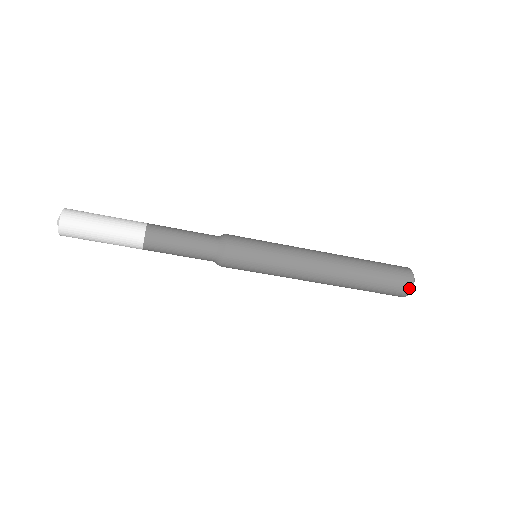
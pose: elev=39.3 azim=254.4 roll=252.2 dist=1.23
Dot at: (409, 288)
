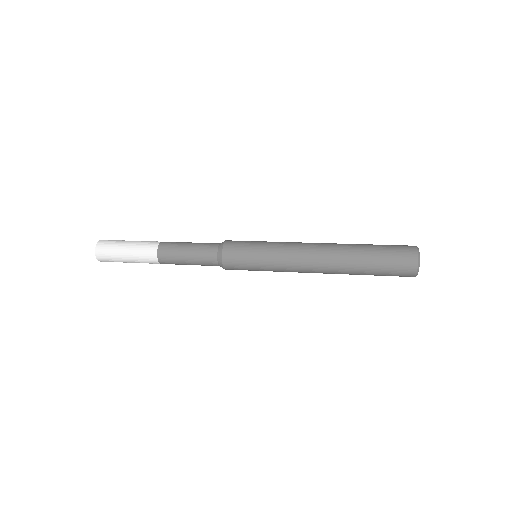
Dot at: (412, 276)
